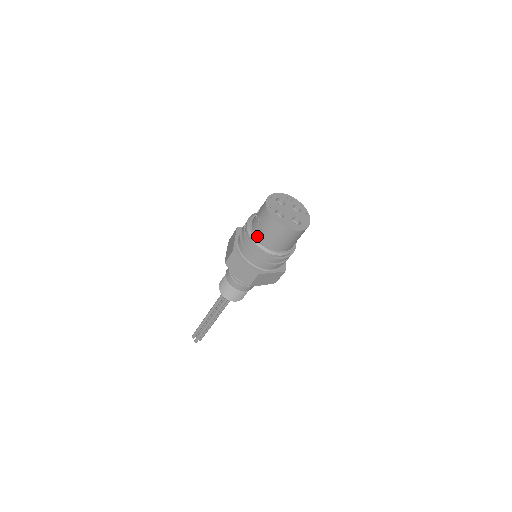
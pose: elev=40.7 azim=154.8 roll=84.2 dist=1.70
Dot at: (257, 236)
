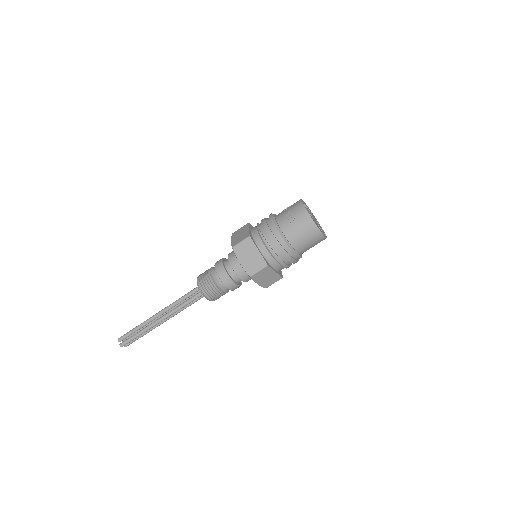
Dot at: (282, 228)
